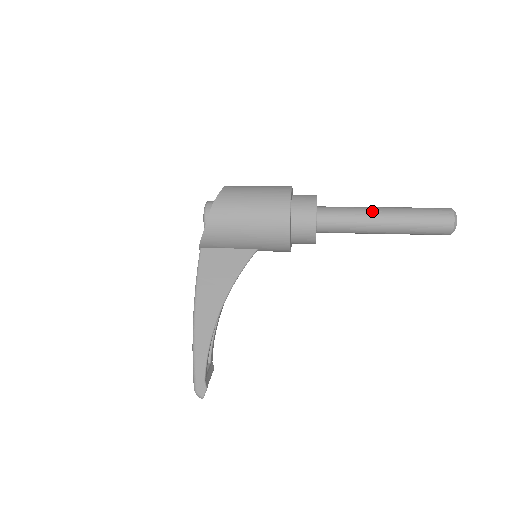
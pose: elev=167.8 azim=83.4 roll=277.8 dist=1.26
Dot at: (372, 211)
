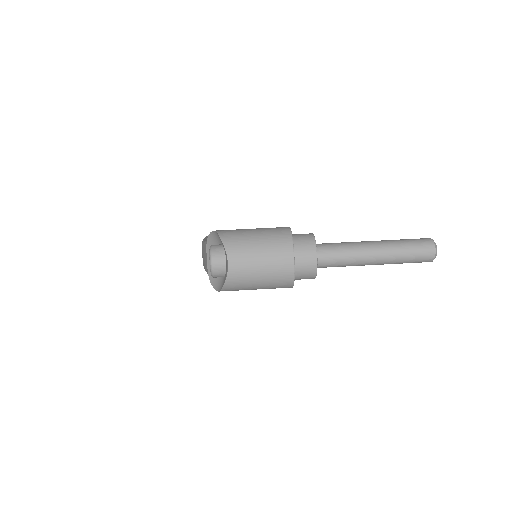
Dot at: (365, 261)
